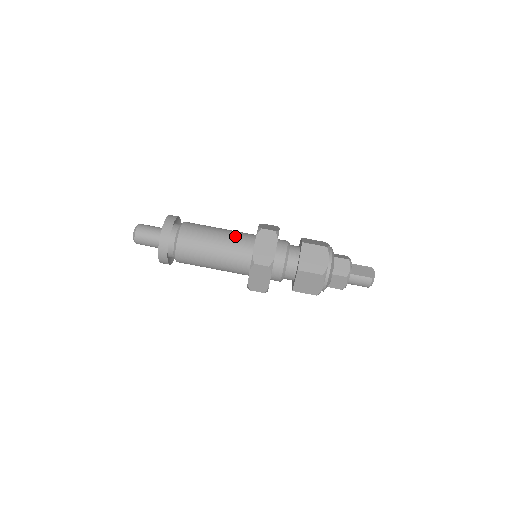
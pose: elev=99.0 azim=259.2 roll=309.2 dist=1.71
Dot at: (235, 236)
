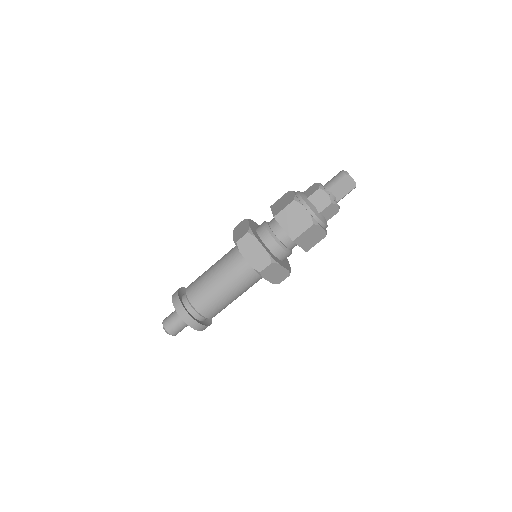
Dot at: (240, 281)
